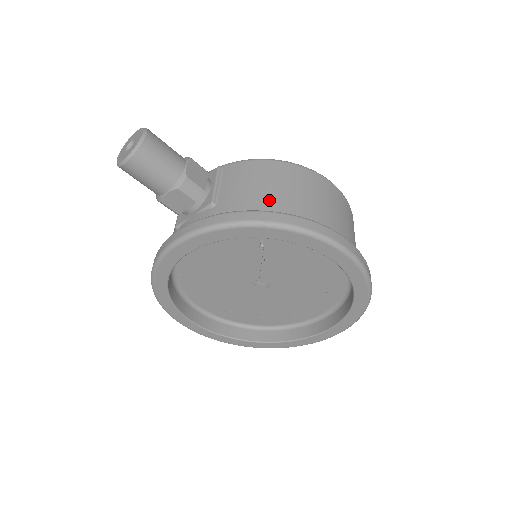
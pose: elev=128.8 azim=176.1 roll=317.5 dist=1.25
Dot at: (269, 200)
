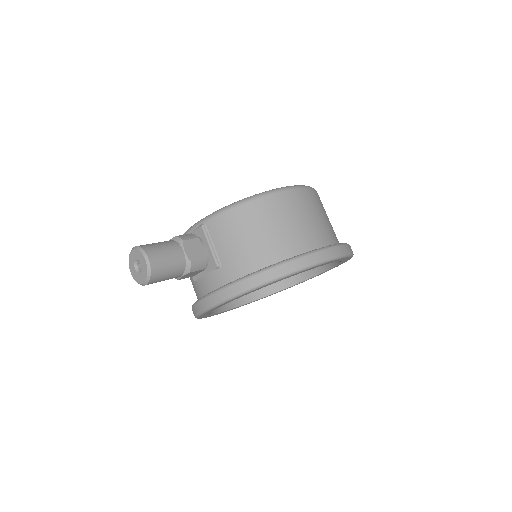
Dot at: (260, 249)
